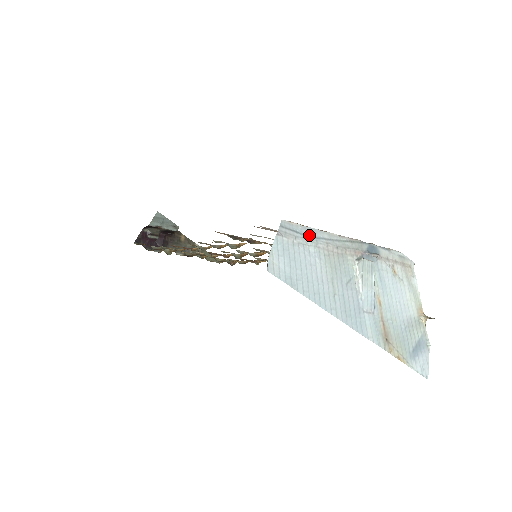
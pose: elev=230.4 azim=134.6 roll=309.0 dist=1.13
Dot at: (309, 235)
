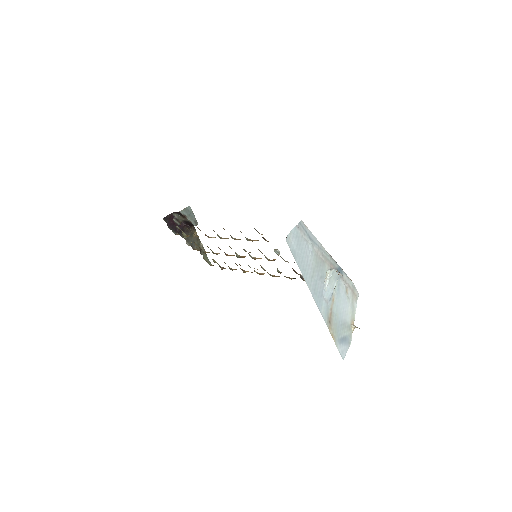
Dot at: (311, 238)
